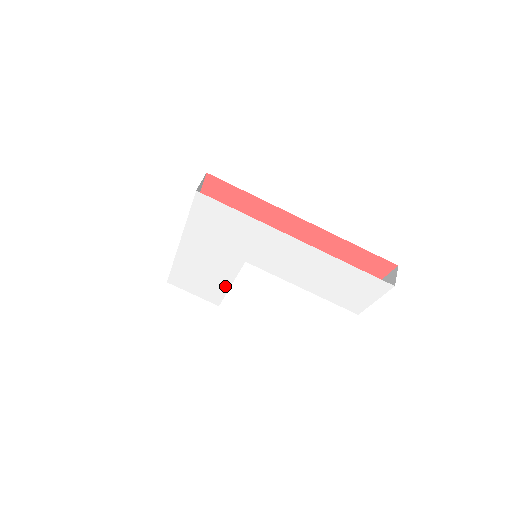
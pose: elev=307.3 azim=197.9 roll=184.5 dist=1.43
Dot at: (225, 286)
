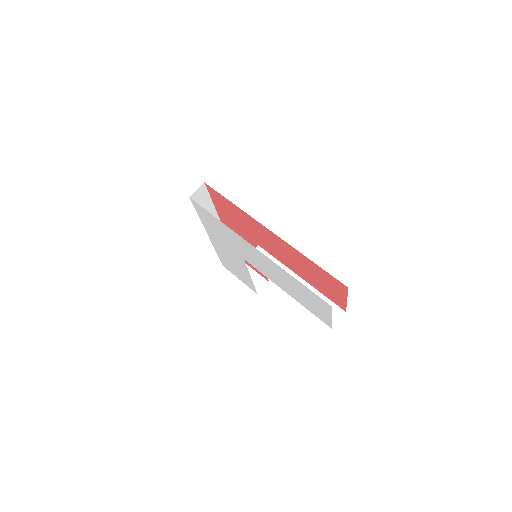
Dot at: (249, 278)
